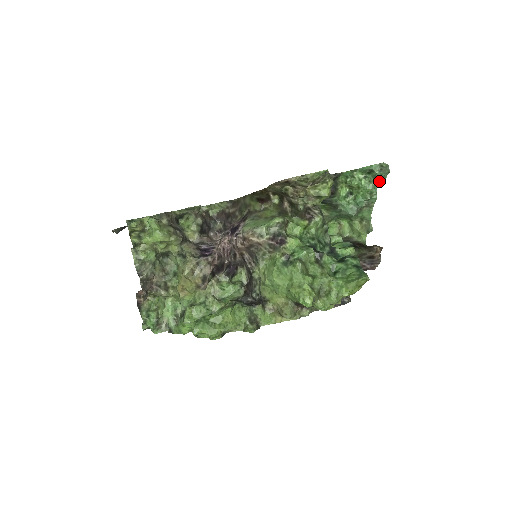
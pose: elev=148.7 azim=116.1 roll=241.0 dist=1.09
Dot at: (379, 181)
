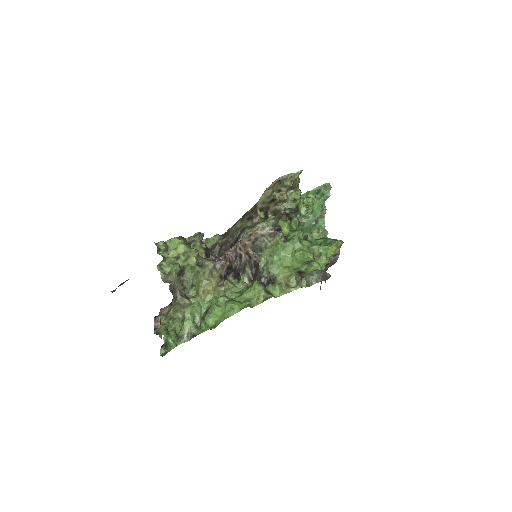
Dot at: (326, 195)
